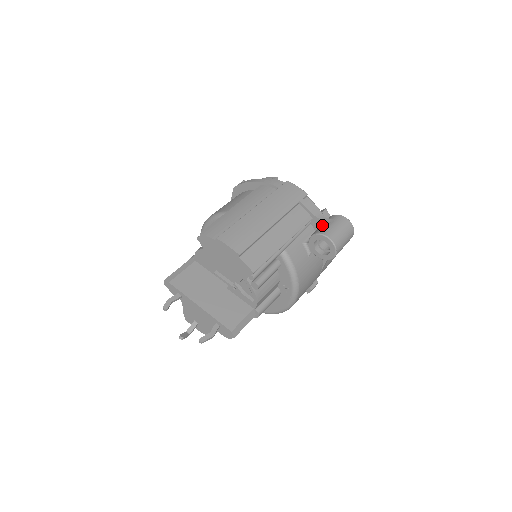
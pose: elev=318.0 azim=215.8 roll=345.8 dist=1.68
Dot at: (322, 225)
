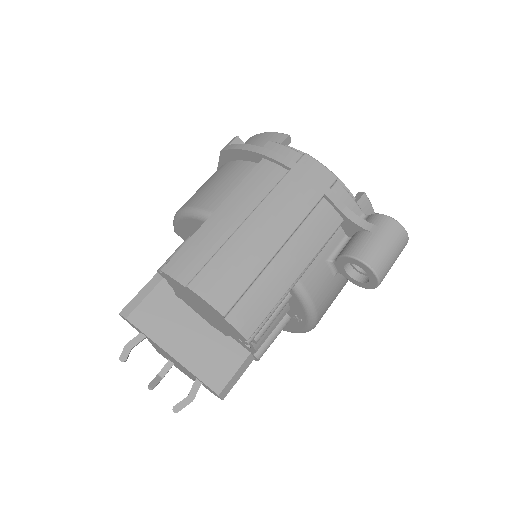
Dot at: (359, 236)
